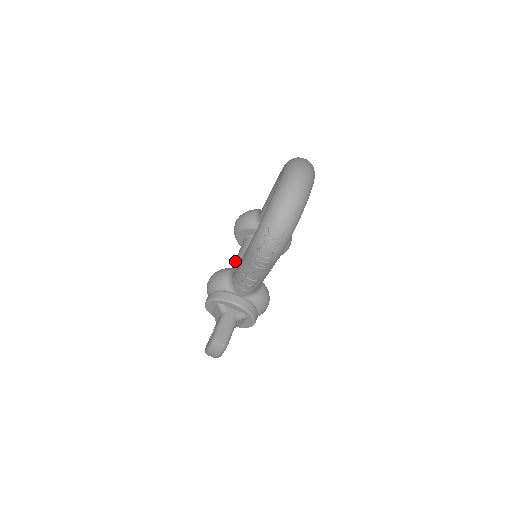
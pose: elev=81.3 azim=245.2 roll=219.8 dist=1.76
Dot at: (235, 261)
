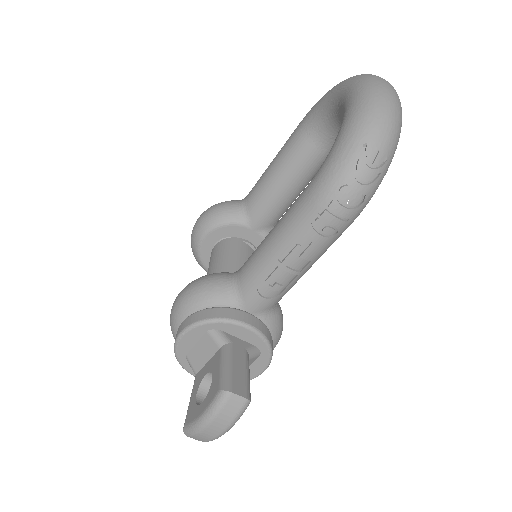
Dot at: (212, 271)
